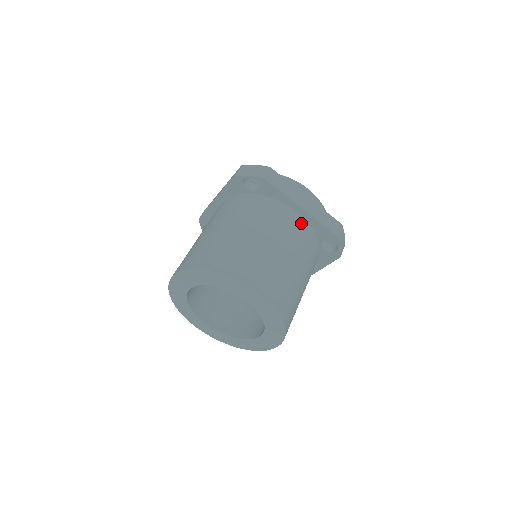
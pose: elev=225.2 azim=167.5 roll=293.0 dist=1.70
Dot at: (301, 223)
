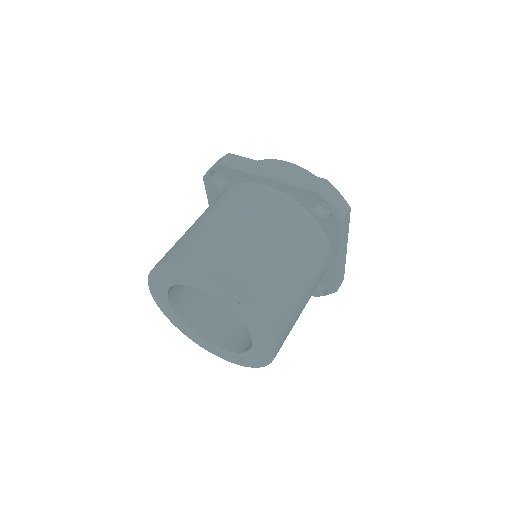
Dot at: (272, 194)
